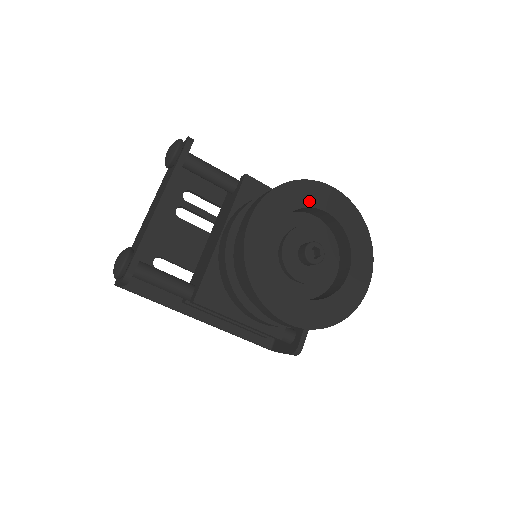
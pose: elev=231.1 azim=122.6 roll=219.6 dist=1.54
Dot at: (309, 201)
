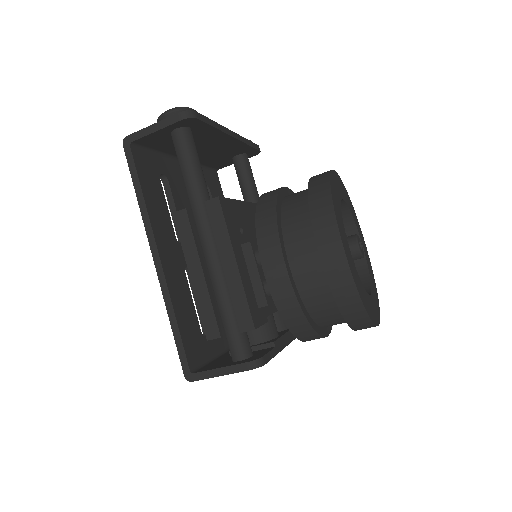
Dot at: (356, 224)
